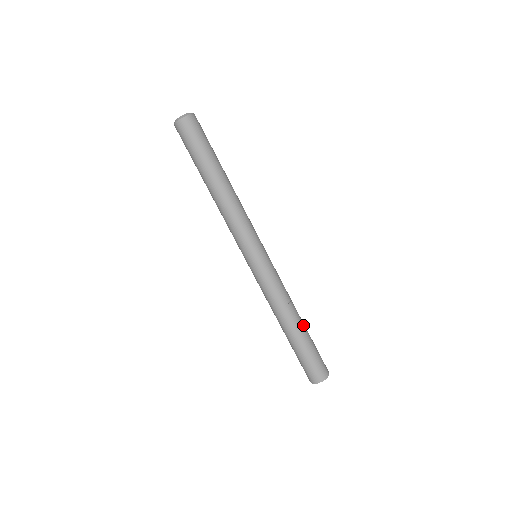
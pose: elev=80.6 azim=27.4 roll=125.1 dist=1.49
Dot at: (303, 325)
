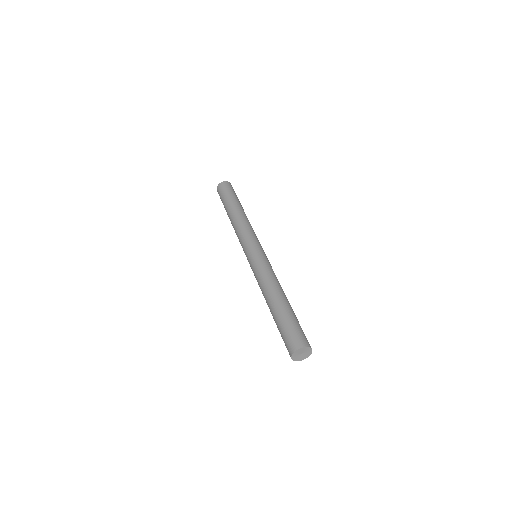
Dot at: occluded
